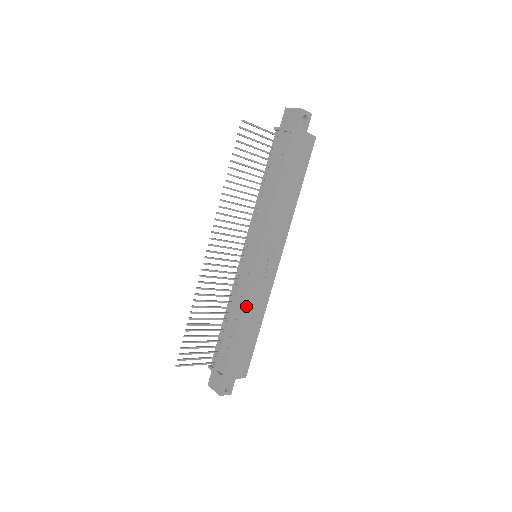
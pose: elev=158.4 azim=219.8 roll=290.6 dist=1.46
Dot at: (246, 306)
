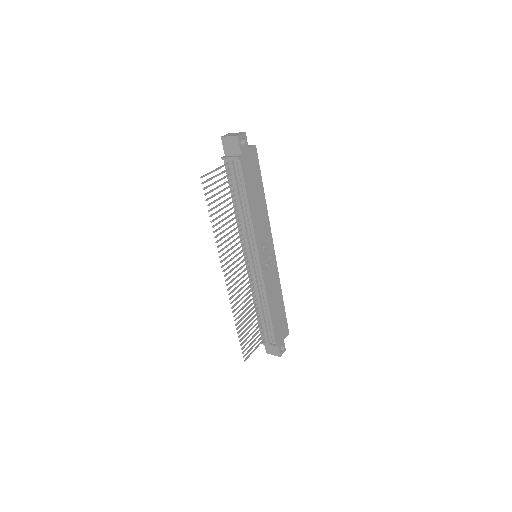
Dot at: (268, 294)
